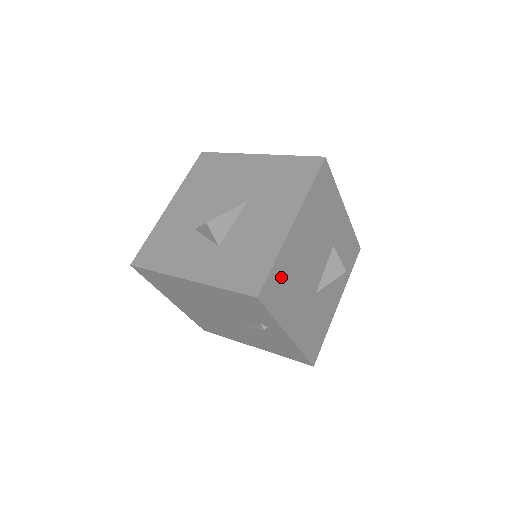
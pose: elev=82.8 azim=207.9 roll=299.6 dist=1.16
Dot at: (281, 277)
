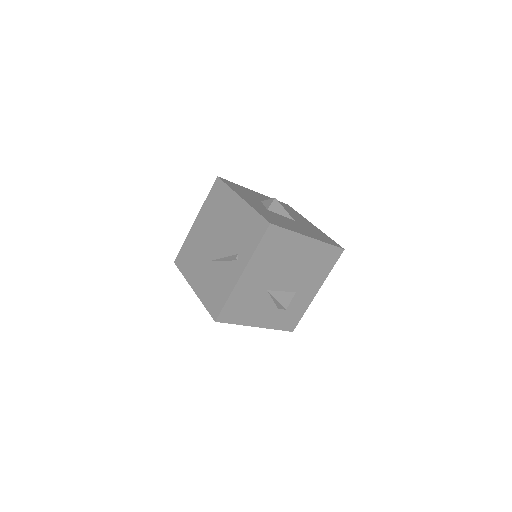
Dot at: (280, 242)
